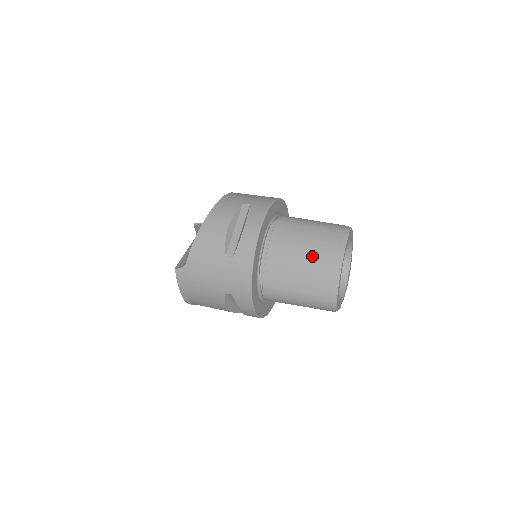
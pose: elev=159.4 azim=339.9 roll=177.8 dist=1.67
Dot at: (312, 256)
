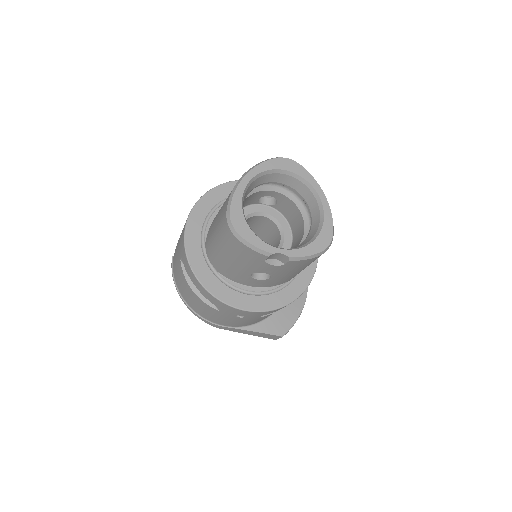
Dot at: occluded
